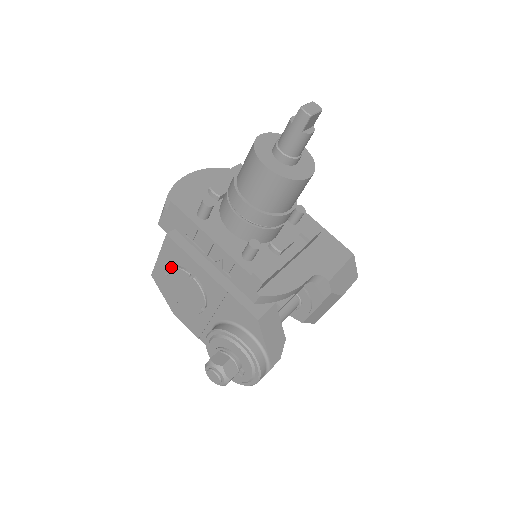
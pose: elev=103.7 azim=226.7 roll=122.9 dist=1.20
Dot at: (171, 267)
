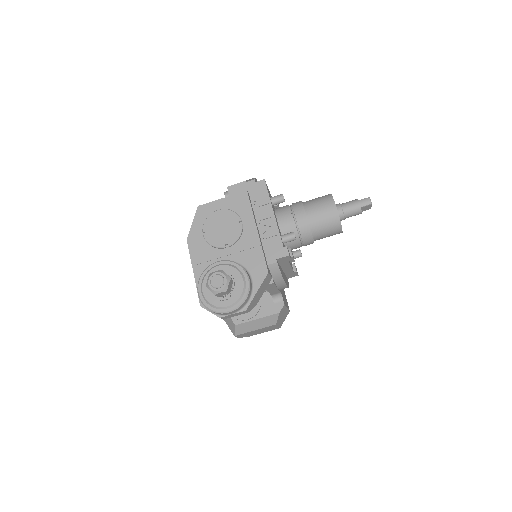
Dot at: (229, 209)
